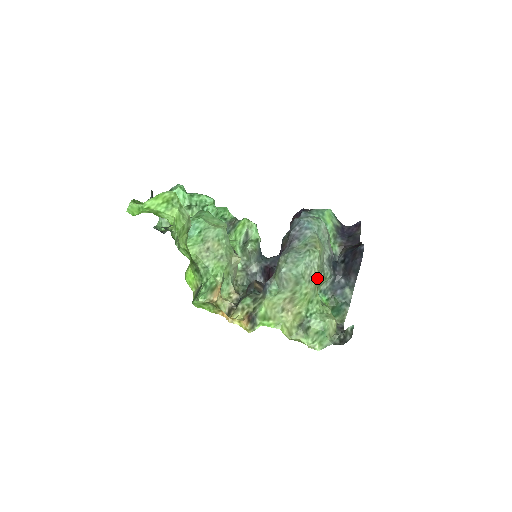
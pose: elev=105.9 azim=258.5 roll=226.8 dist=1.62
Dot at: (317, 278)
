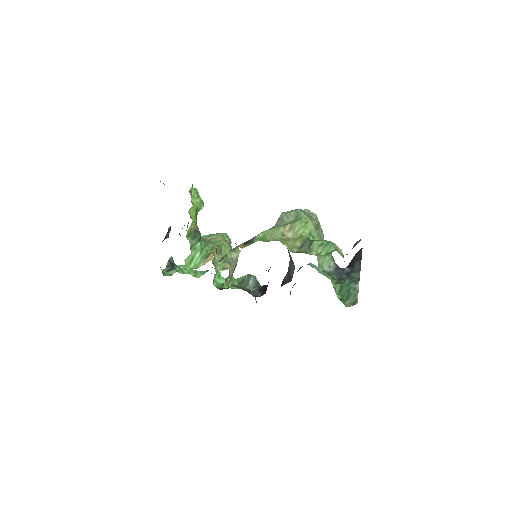
Dot at: occluded
